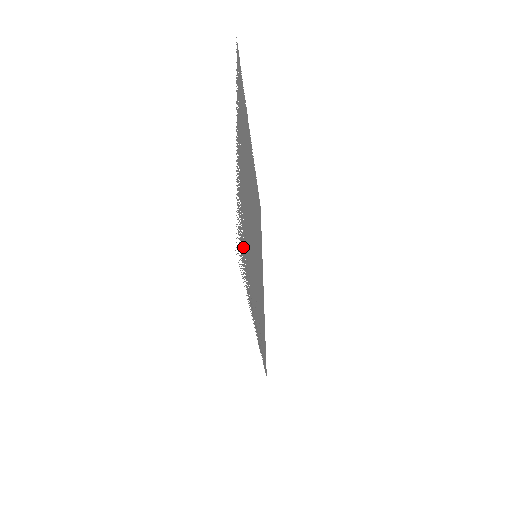
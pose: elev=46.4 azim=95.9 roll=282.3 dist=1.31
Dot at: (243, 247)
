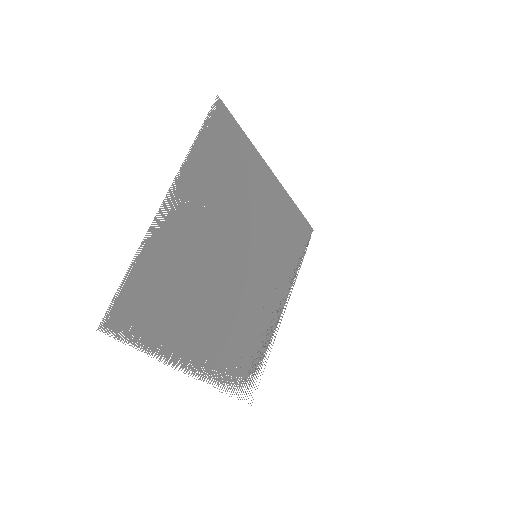
Dot at: (250, 365)
